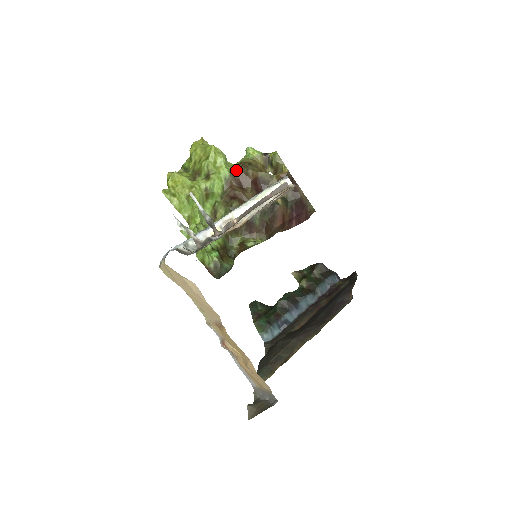
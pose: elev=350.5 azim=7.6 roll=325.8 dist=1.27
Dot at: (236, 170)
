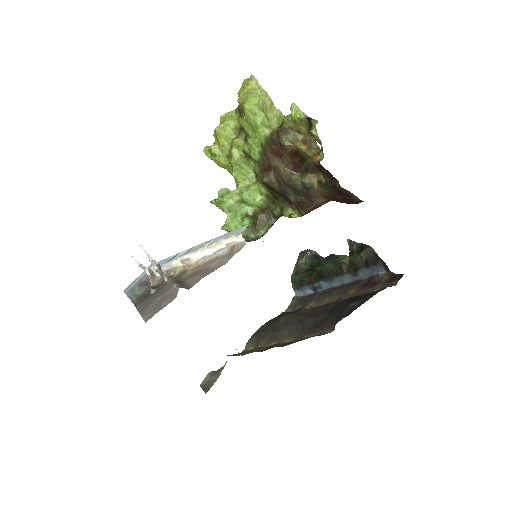
Dot at: (272, 138)
